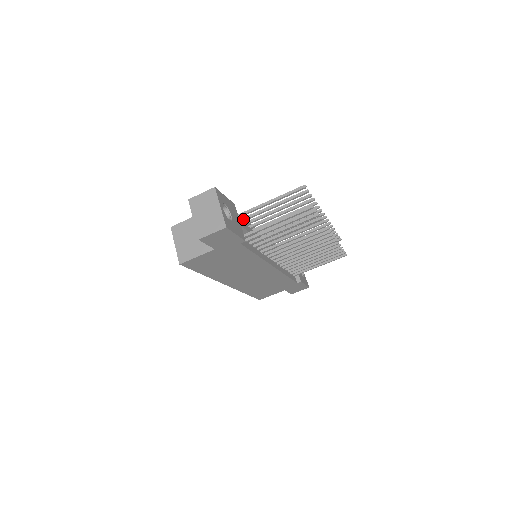
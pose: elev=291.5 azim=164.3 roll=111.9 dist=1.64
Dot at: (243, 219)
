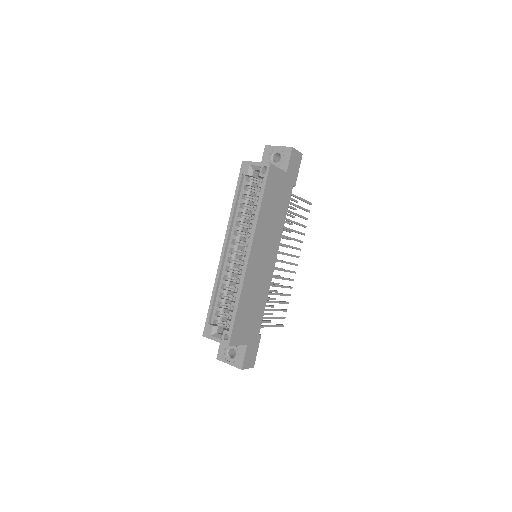
Dot at: occluded
